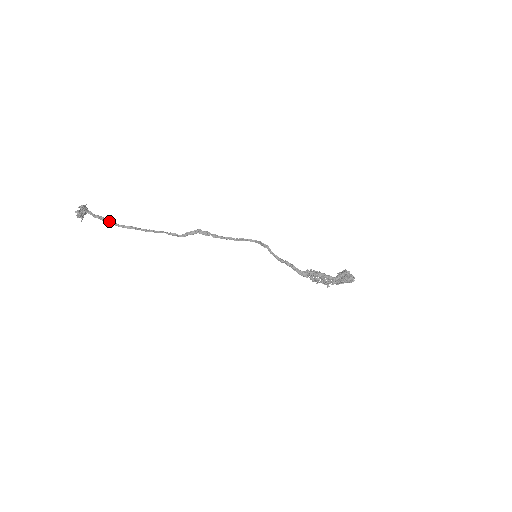
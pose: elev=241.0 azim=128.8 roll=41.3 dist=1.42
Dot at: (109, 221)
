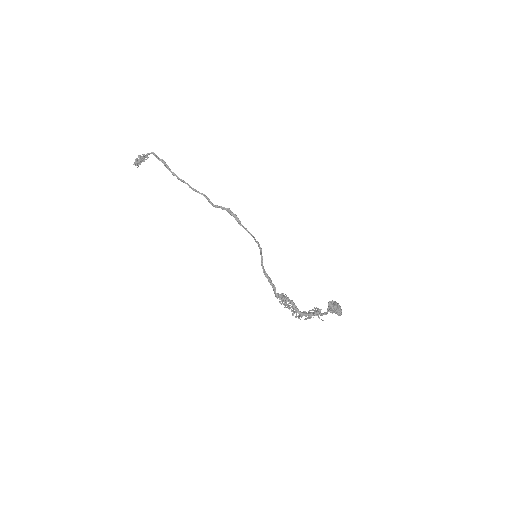
Dot at: (167, 167)
